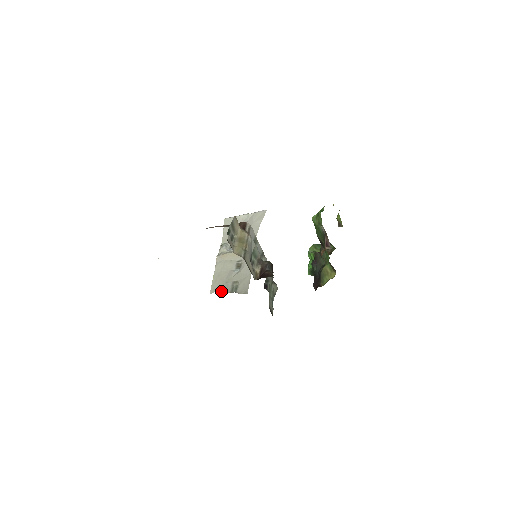
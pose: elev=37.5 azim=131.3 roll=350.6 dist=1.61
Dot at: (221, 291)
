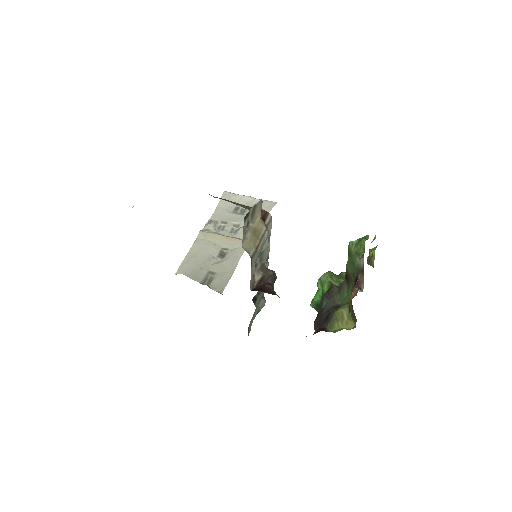
Dot at: (190, 276)
